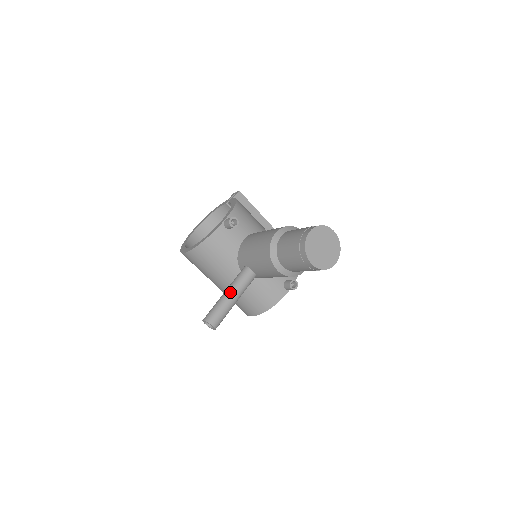
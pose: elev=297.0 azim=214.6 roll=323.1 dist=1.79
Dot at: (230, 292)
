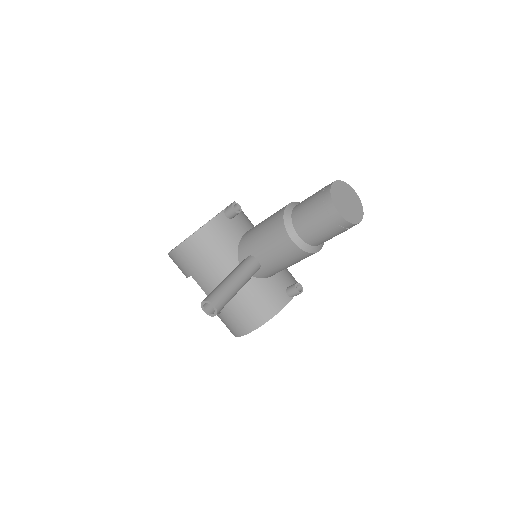
Dot at: (234, 275)
